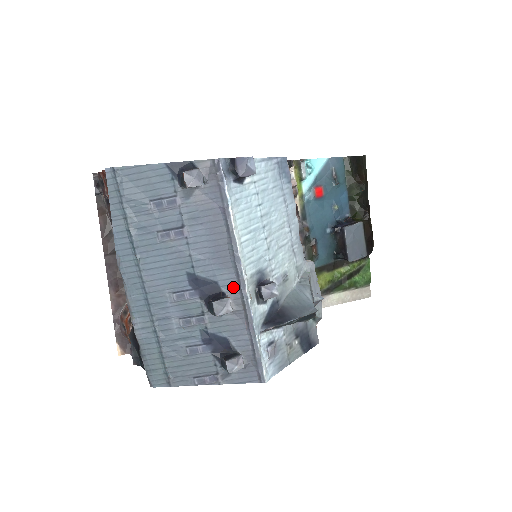
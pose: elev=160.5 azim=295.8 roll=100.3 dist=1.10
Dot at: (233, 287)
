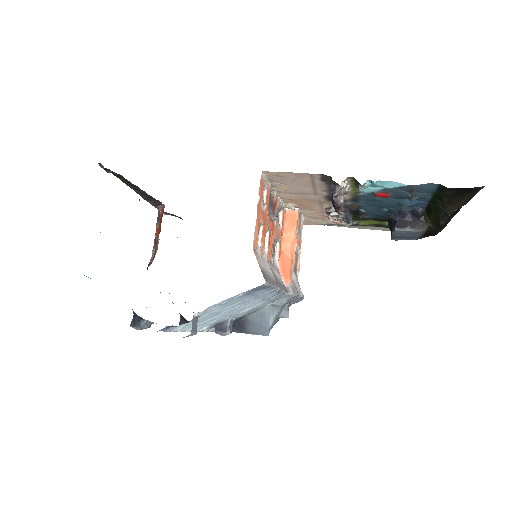
Dot at: occluded
